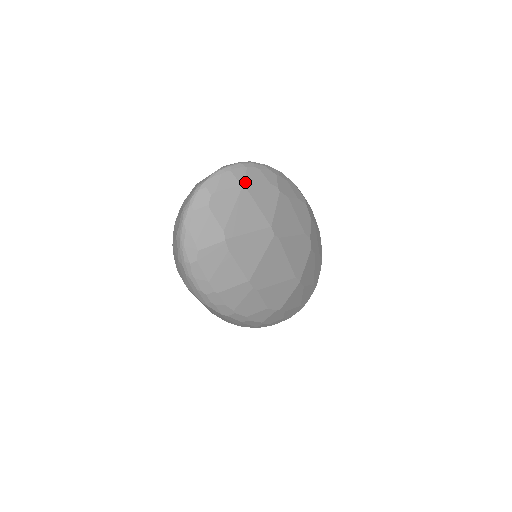
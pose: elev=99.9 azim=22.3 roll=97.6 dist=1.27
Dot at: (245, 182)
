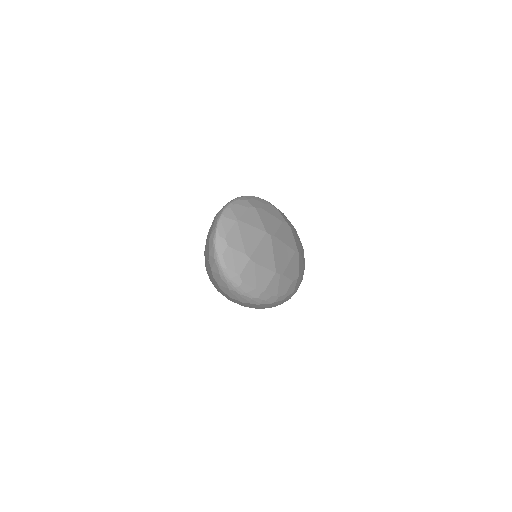
Dot at: (236, 217)
